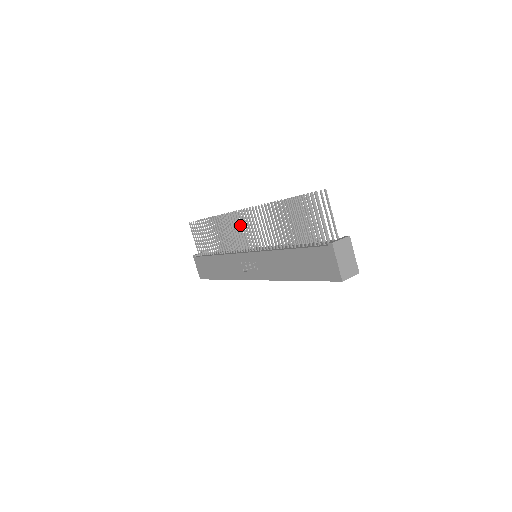
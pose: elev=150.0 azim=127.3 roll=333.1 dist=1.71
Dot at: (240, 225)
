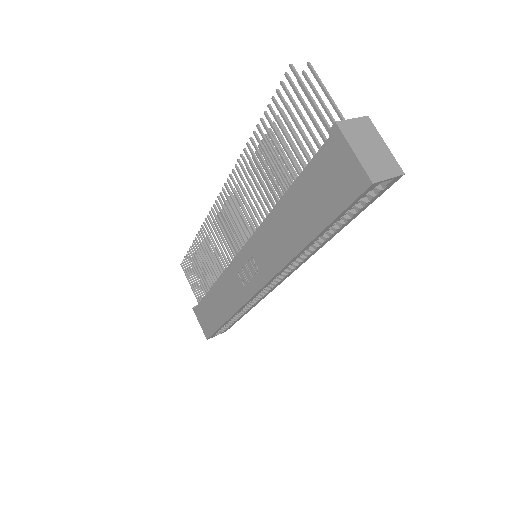
Dot at: (225, 217)
